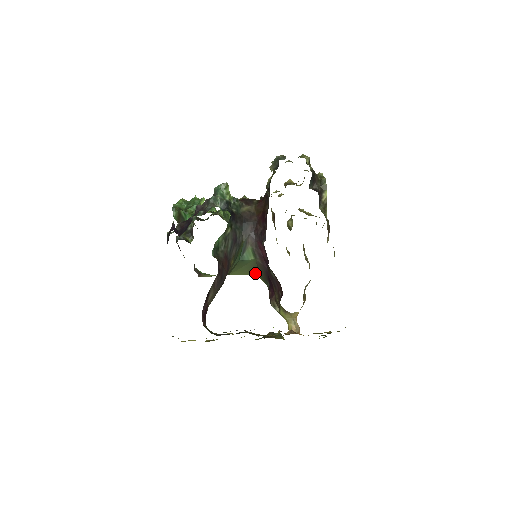
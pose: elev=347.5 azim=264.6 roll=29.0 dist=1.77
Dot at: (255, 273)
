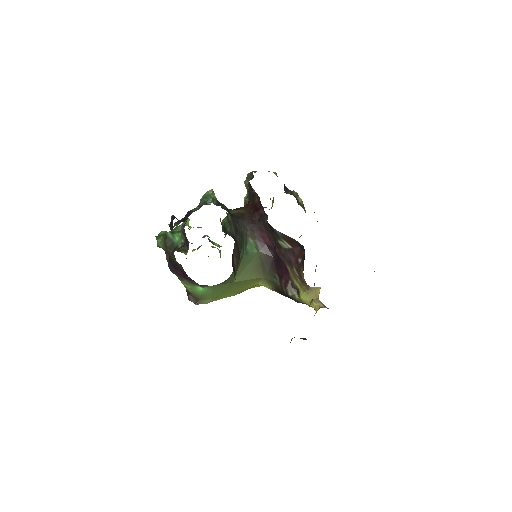
Dot at: (259, 274)
